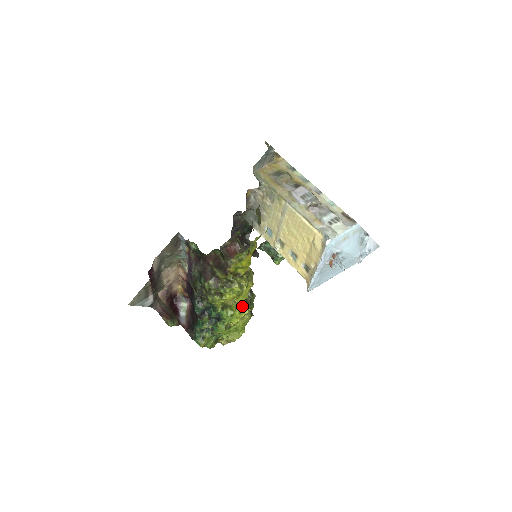
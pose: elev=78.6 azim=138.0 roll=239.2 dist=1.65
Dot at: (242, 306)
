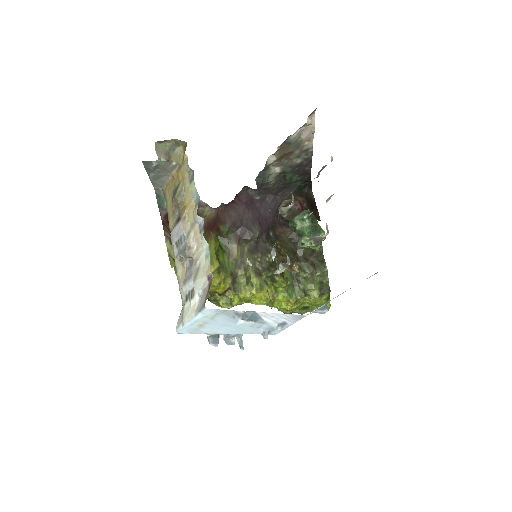
Dot at: (280, 299)
